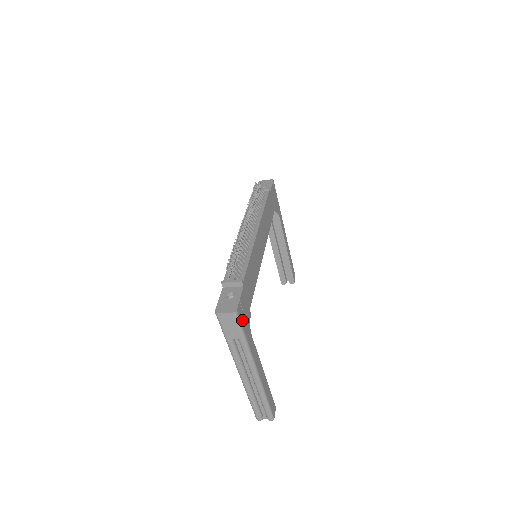
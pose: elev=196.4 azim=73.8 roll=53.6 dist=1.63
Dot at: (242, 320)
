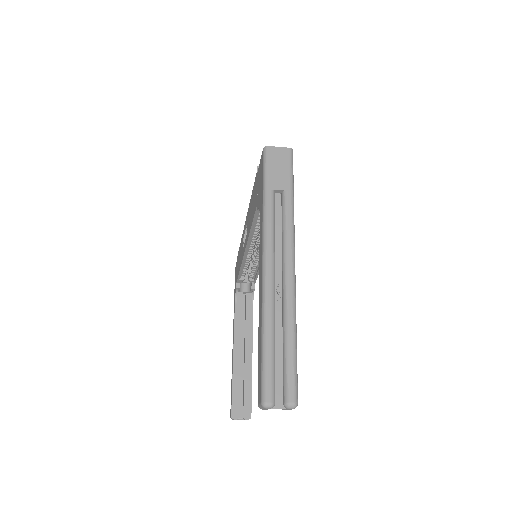
Dot at: occluded
